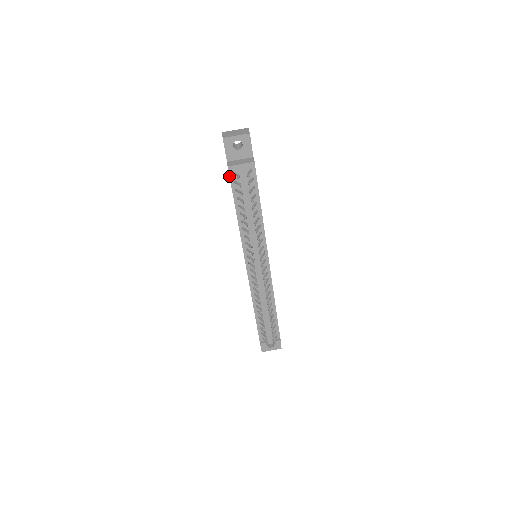
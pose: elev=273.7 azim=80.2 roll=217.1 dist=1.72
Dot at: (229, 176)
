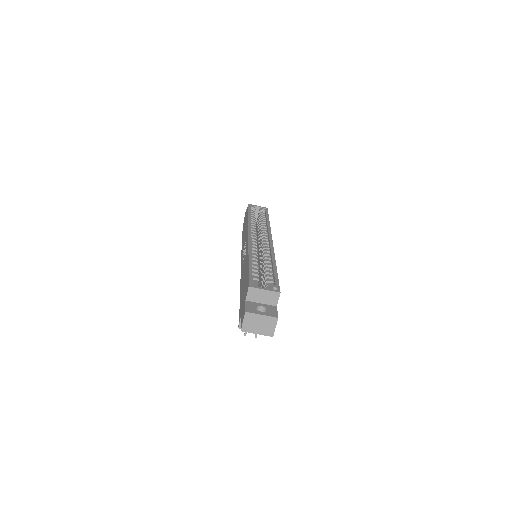
Dot at: (239, 317)
